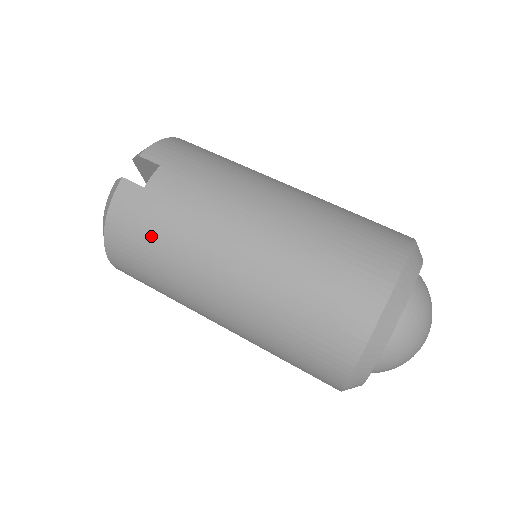
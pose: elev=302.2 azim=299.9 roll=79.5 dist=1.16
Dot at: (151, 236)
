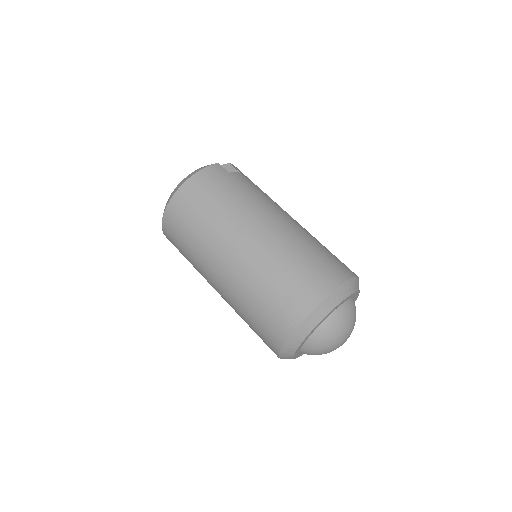
Dot at: (221, 192)
